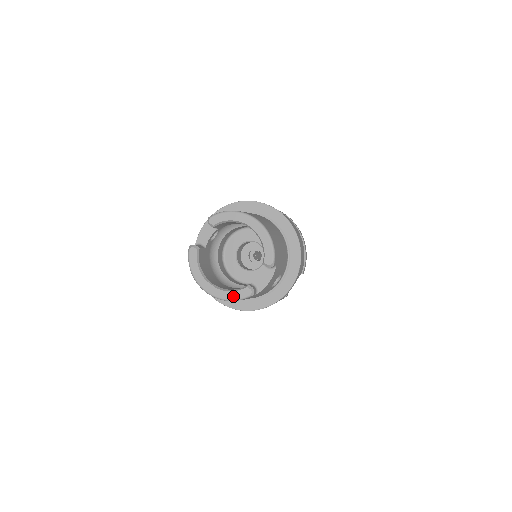
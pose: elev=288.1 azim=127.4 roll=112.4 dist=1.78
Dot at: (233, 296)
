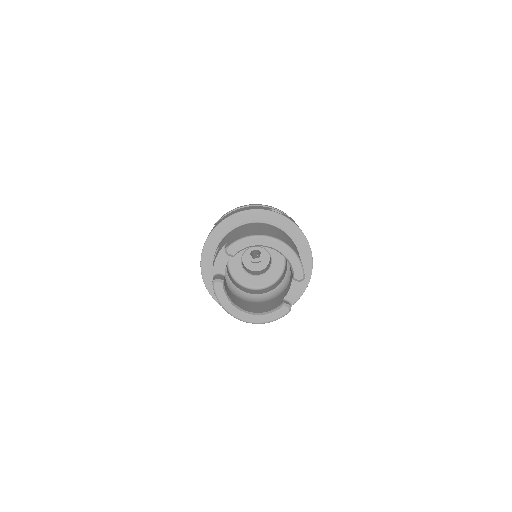
Dot at: (271, 318)
